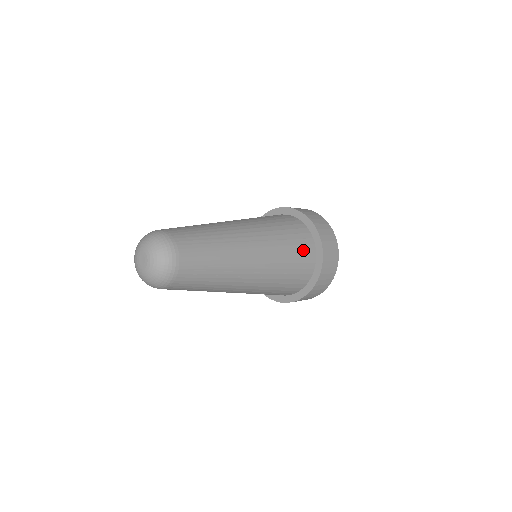
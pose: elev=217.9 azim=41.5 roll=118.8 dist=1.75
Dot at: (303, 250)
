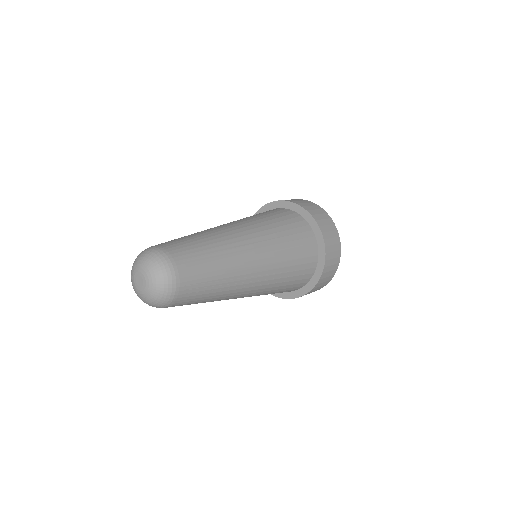
Dot at: (305, 251)
